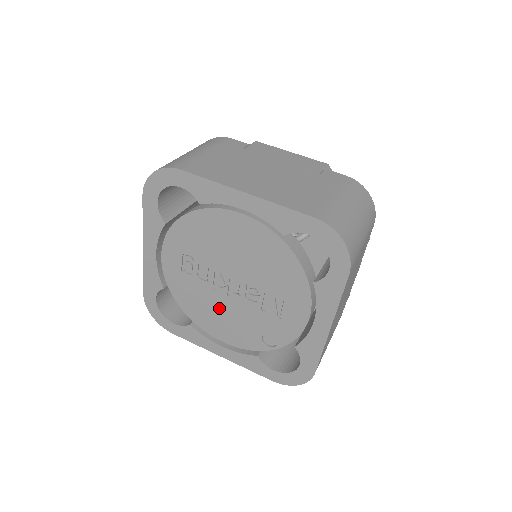
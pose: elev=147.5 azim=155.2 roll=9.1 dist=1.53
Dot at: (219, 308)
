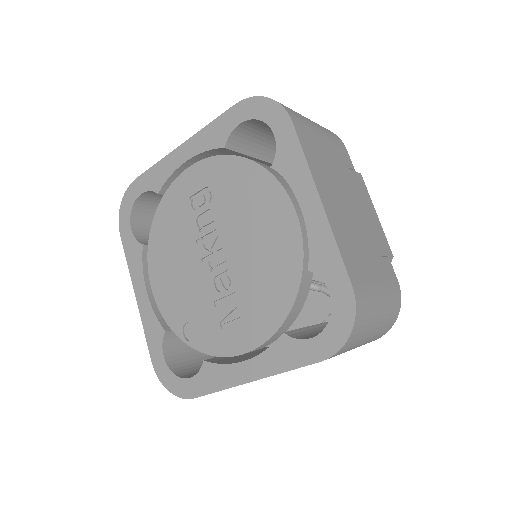
Dot at: (182, 260)
